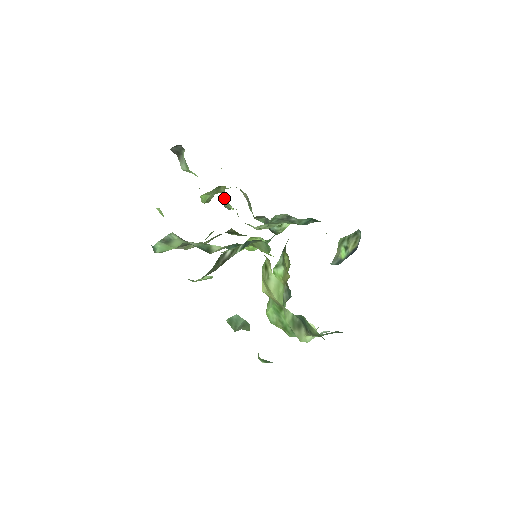
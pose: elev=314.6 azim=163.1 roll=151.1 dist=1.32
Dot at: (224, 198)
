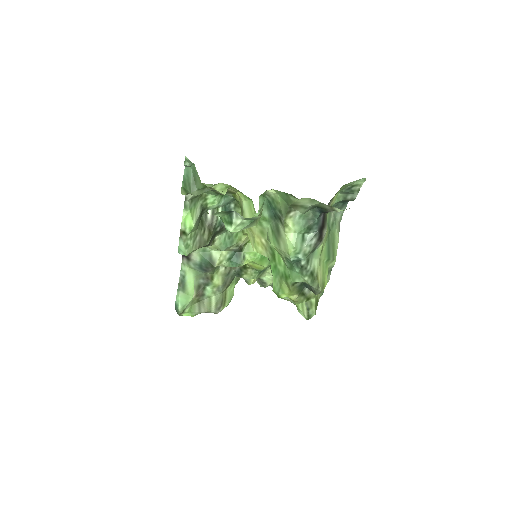
Dot at: occluded
